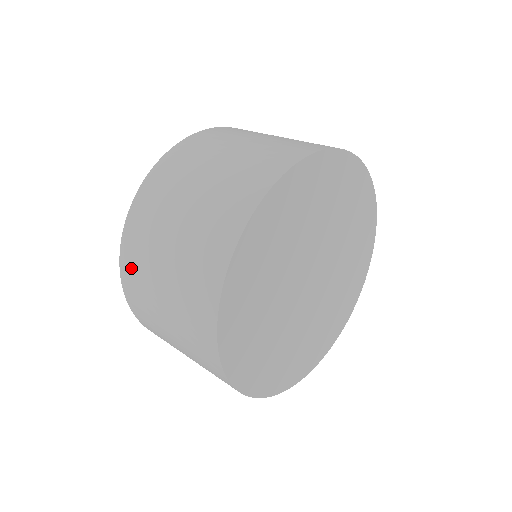
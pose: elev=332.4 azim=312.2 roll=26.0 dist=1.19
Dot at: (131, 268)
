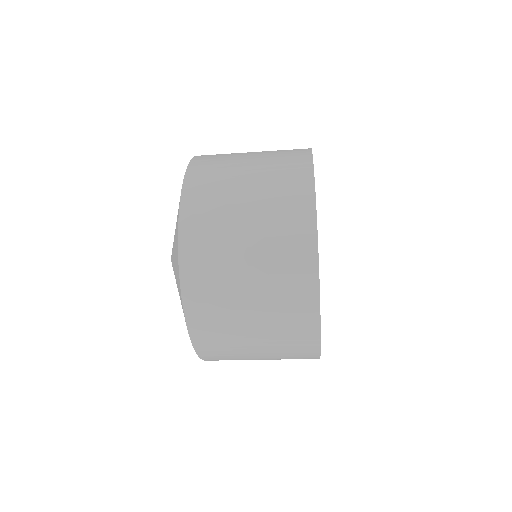
Dot at: (198, 250)
